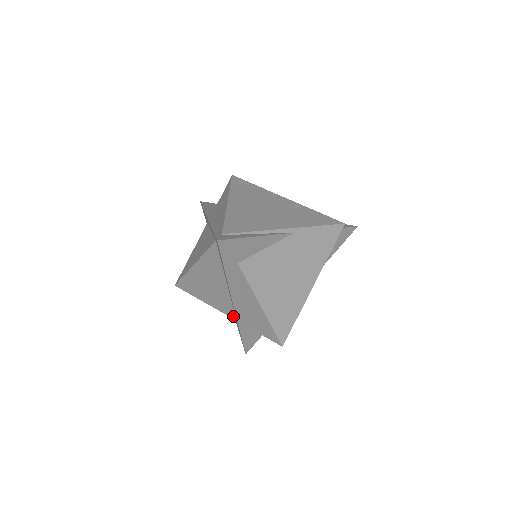
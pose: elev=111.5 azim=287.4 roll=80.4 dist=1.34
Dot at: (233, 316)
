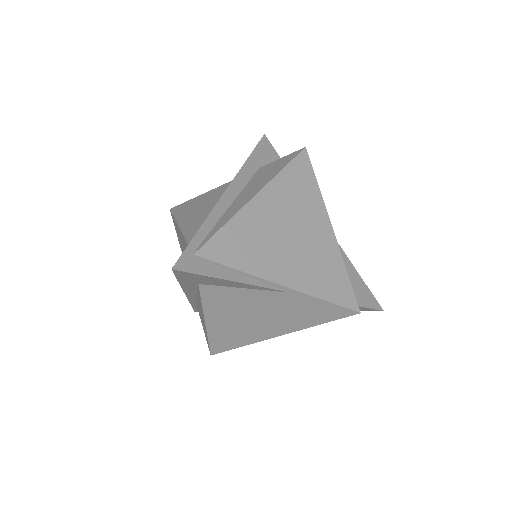
Dot at: occluded
